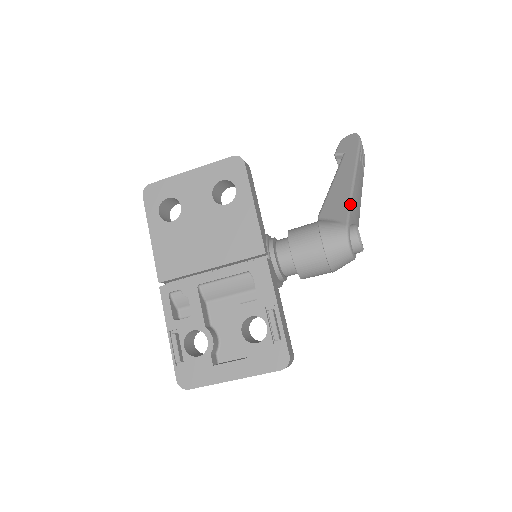
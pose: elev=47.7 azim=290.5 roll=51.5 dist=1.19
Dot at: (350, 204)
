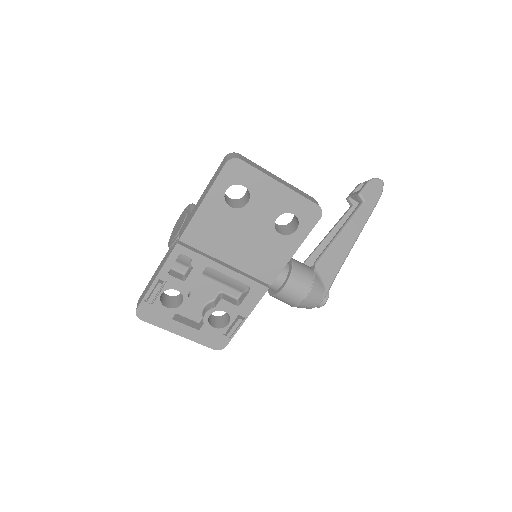
Dot at: (338, 272)
